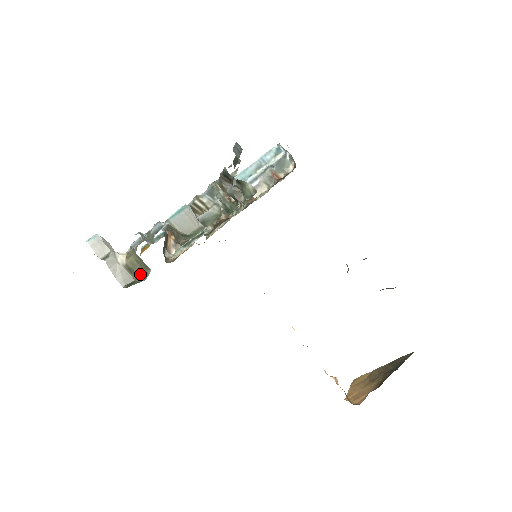
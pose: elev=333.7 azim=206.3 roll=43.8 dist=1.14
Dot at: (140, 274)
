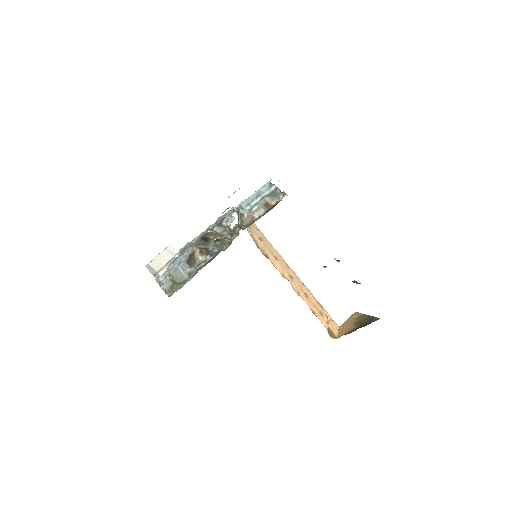
Dot at: occluded
